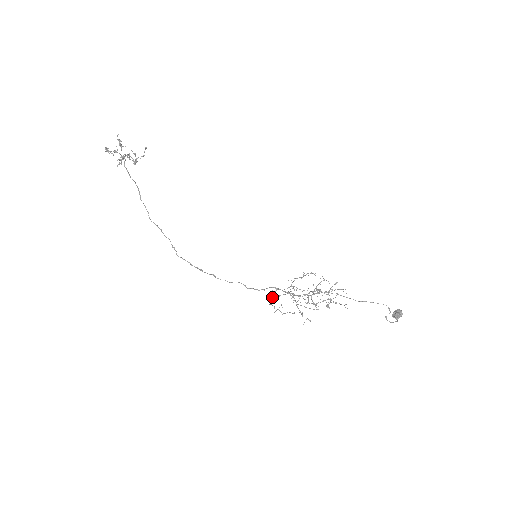
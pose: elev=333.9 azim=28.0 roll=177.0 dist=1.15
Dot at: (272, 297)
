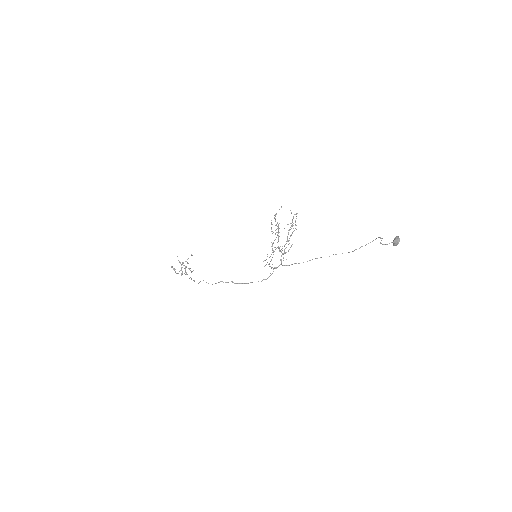
Dot at: (269, 266)
